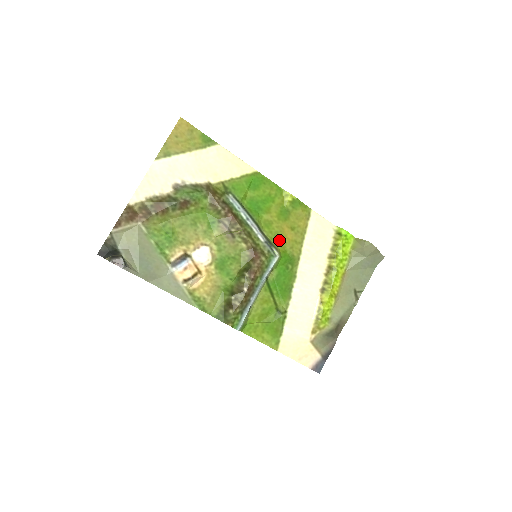
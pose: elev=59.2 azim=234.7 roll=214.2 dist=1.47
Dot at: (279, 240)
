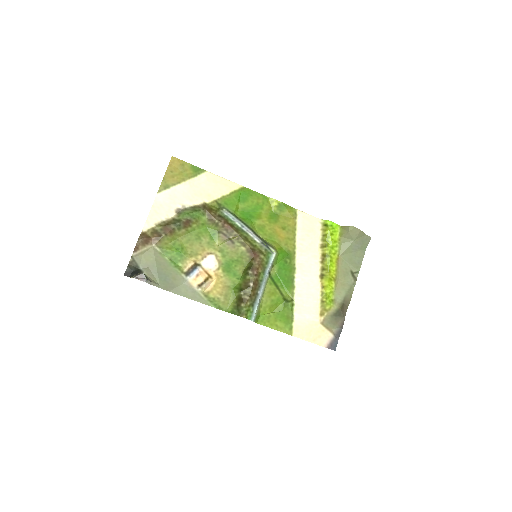
Dot at: (274, 240)
